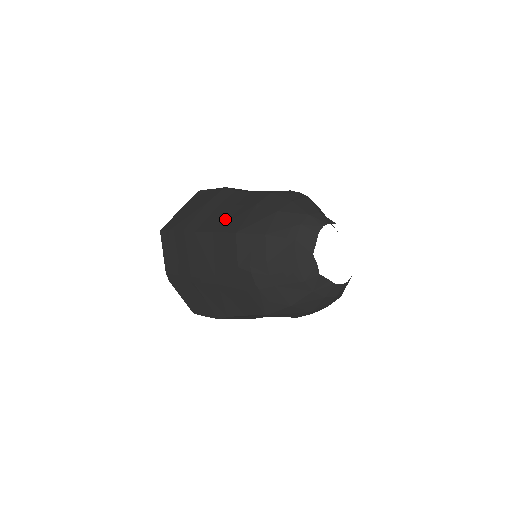
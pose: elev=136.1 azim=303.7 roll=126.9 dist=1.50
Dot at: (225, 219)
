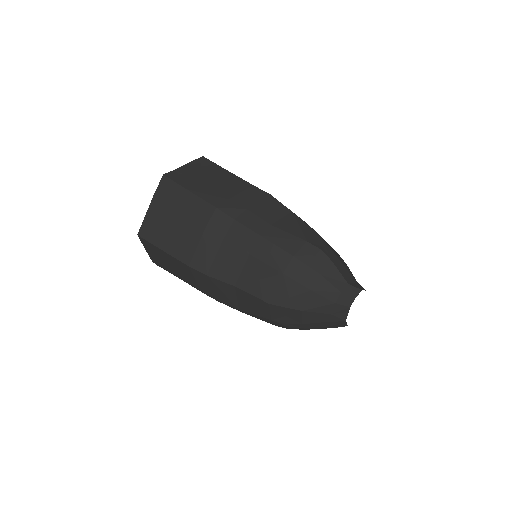
Dot at: (244, 274)
